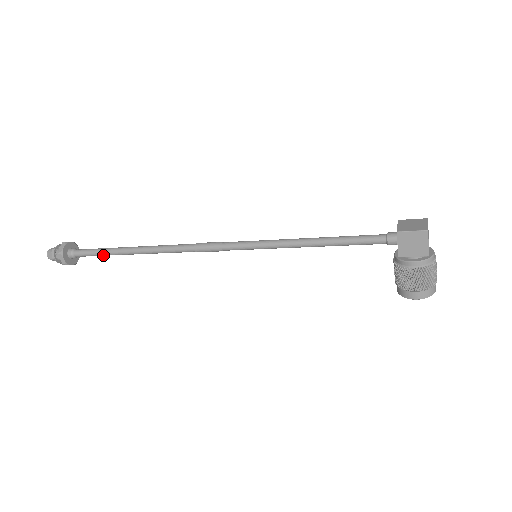
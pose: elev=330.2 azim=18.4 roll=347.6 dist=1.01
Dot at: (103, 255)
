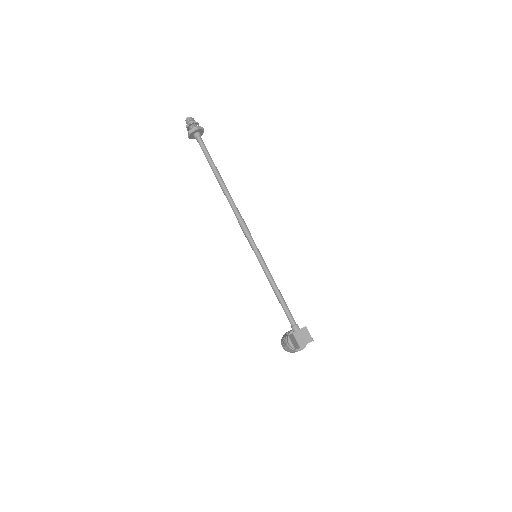
Dot at: (207, 159)
